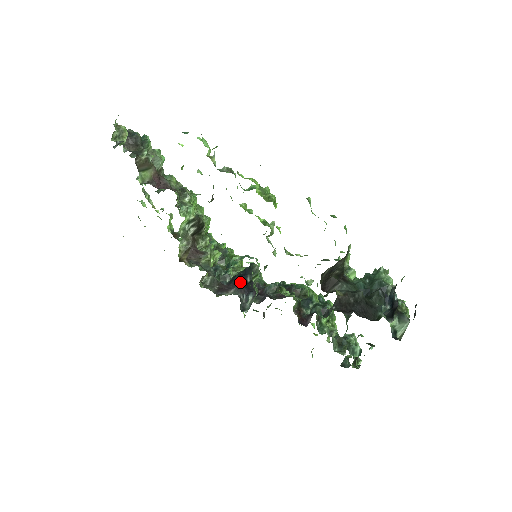
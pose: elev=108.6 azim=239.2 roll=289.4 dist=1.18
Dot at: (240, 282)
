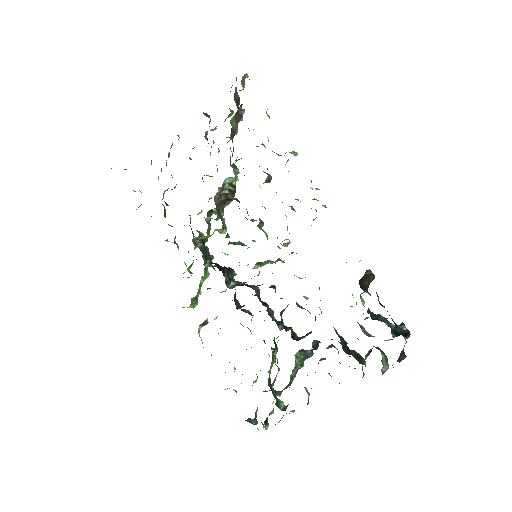
Dot at: (221, 270)
